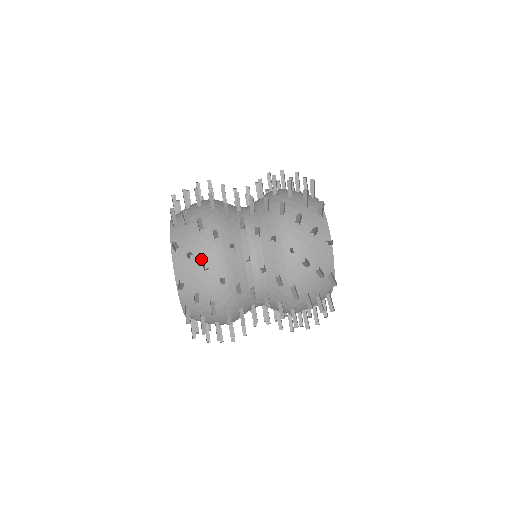
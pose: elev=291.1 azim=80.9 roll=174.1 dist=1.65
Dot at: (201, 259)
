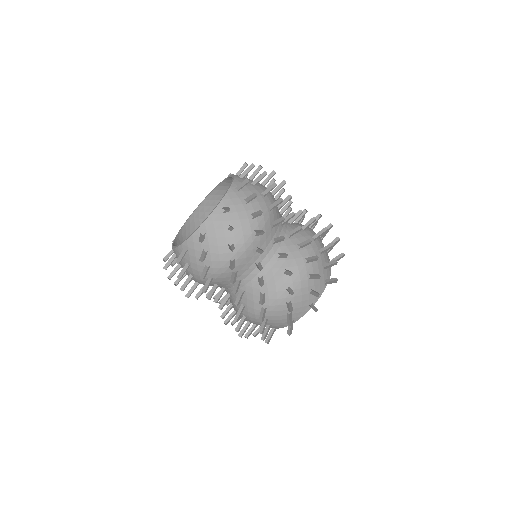
Dot at: (192, 271)
